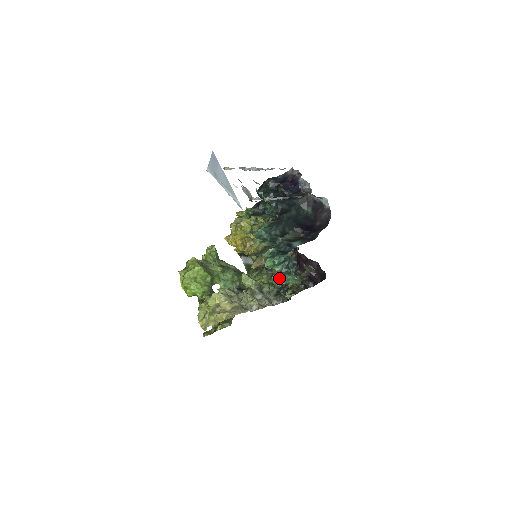
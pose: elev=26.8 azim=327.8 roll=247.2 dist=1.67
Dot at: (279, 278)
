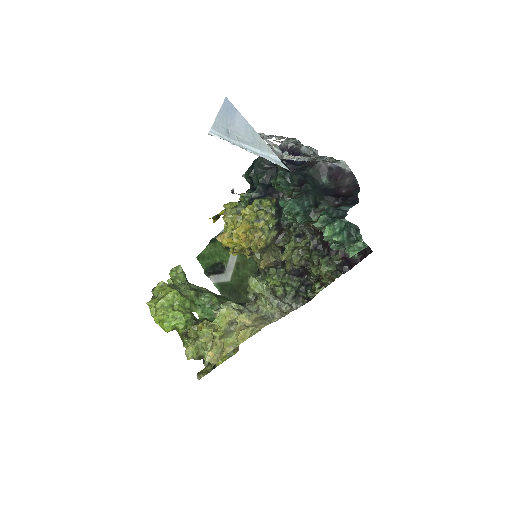
Dot at: (295, 275)
